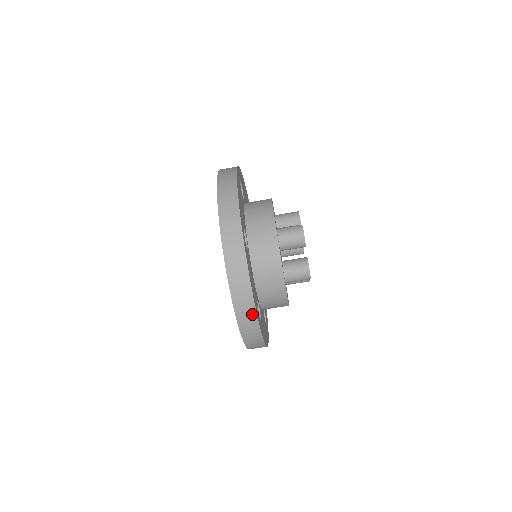
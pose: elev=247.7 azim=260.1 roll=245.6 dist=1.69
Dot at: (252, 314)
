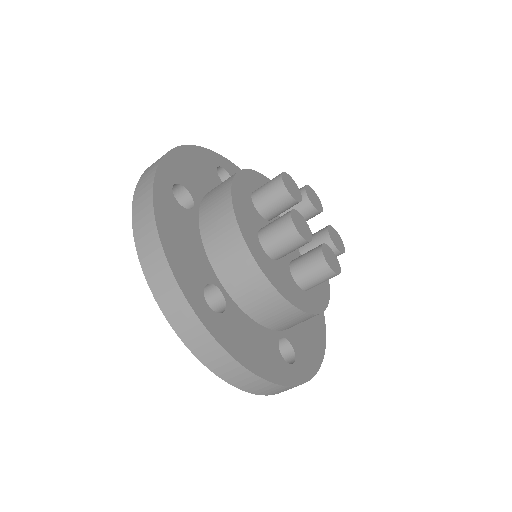
Dot at: (274, 387)
